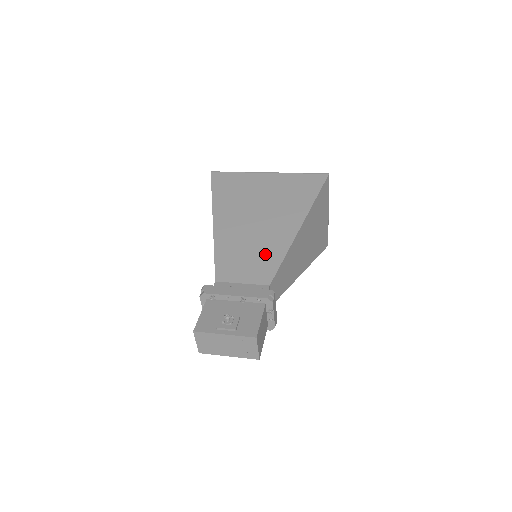
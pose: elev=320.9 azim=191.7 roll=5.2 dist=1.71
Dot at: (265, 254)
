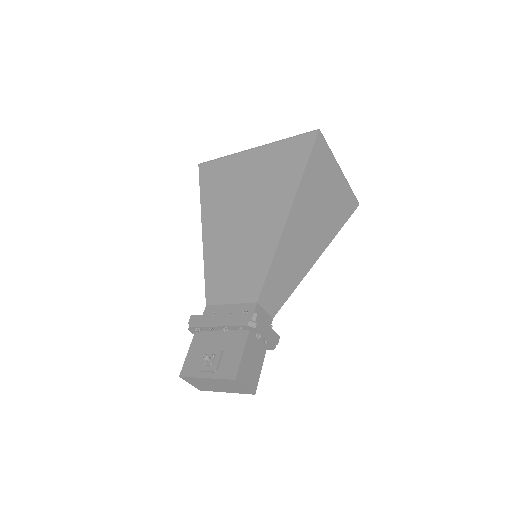
Dot at: (252, 261)
